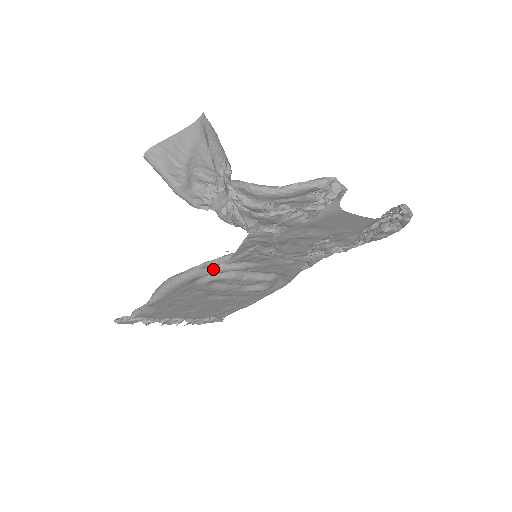
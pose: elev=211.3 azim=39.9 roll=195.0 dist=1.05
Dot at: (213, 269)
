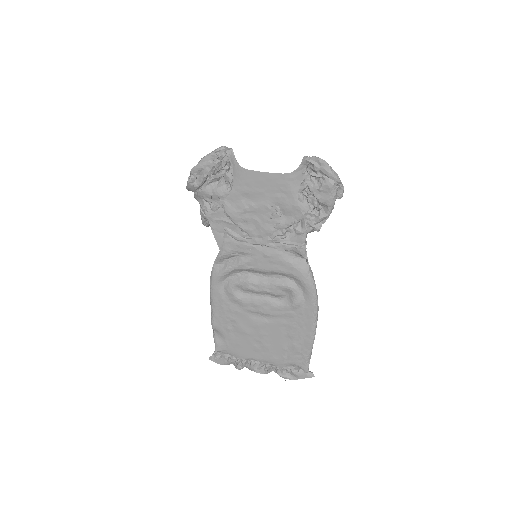
Dot at: (222, 268)
